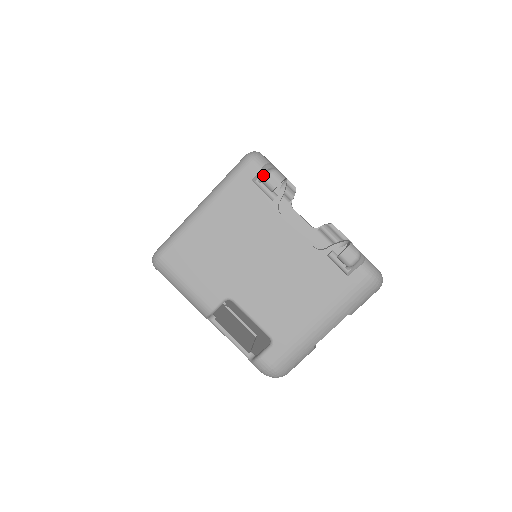
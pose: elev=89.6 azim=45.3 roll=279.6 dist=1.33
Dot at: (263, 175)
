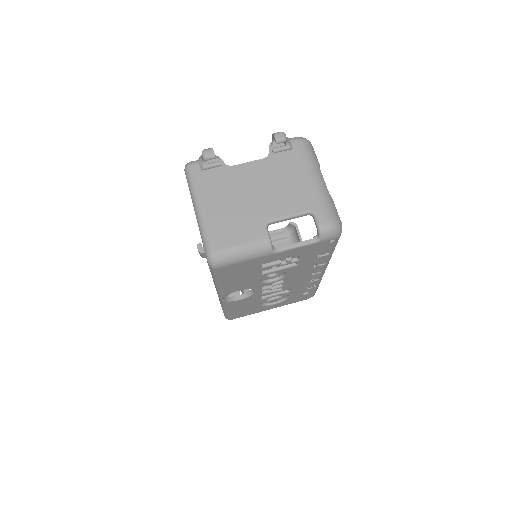
Dot at: (202, 157)
